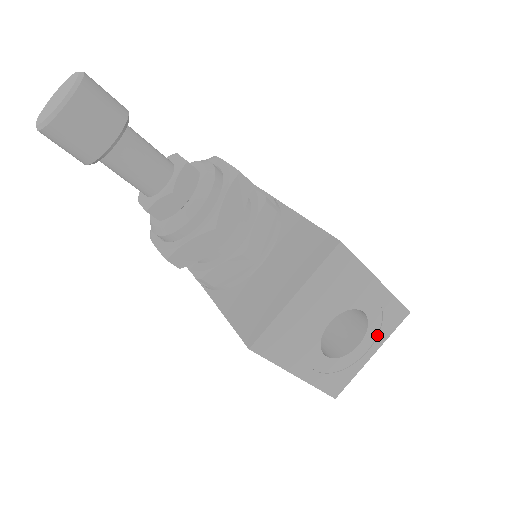
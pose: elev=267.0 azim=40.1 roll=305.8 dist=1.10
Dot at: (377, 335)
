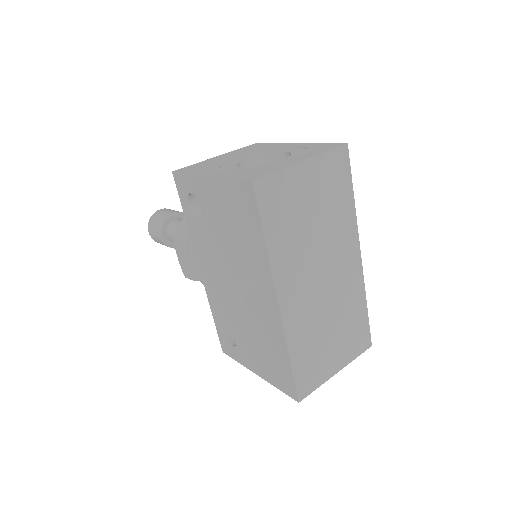
Dot at: (306, 155)
